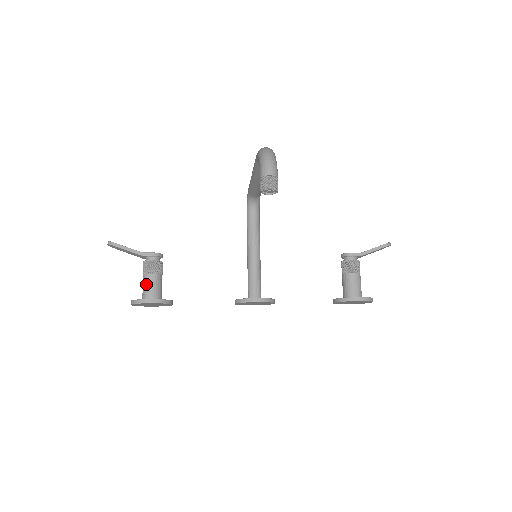
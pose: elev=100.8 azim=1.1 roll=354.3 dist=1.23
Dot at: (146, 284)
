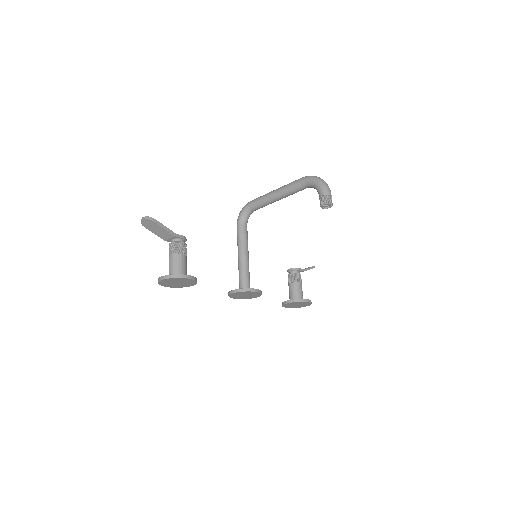
Dot at: (178, 262)
